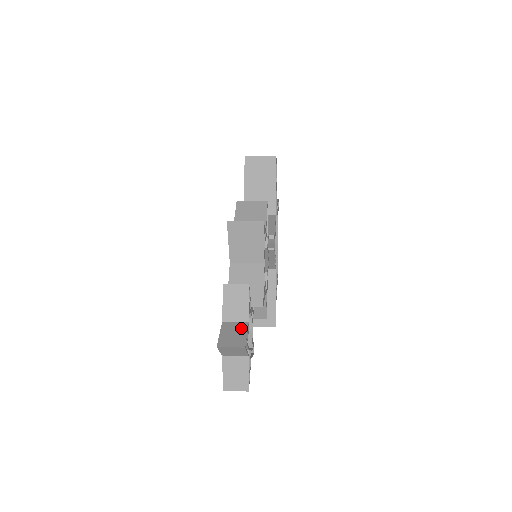
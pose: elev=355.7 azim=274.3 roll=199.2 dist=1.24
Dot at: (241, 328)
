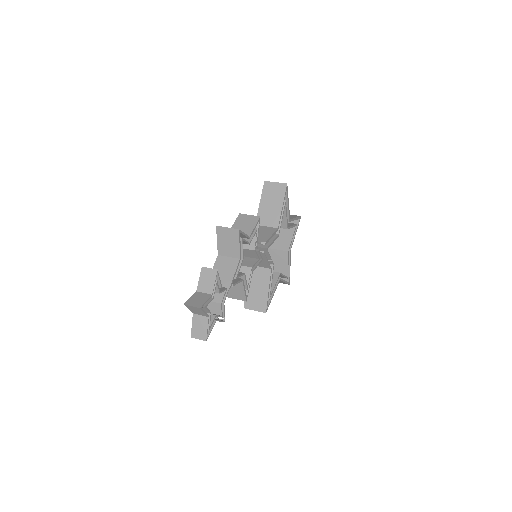
Dot at: (205, 297)
